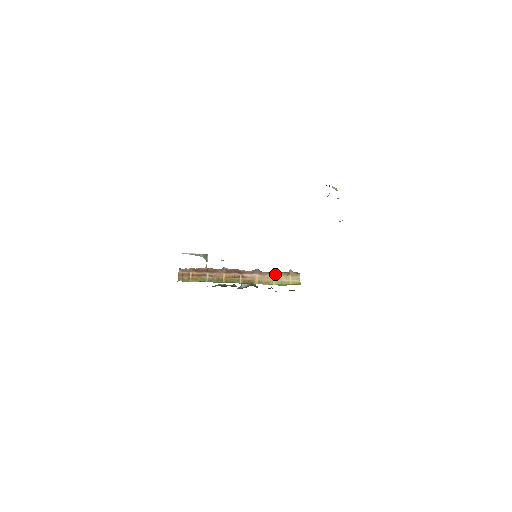
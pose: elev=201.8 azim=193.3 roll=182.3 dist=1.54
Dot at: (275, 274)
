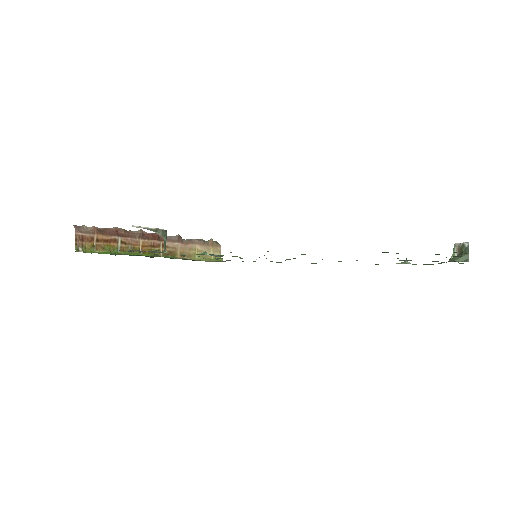
Dot at: (198, 244)
